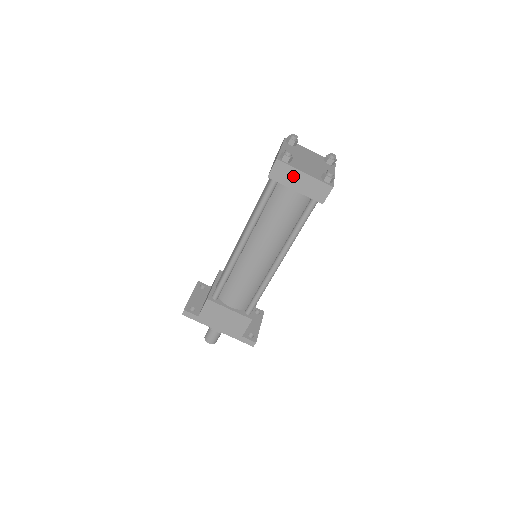
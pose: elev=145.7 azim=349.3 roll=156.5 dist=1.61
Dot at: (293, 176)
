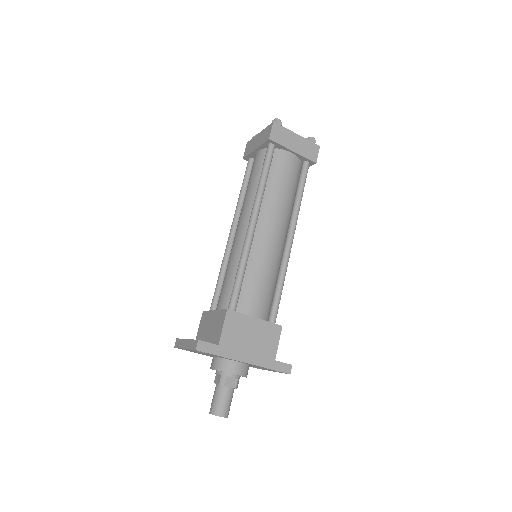
Dot at: (289, 137)
